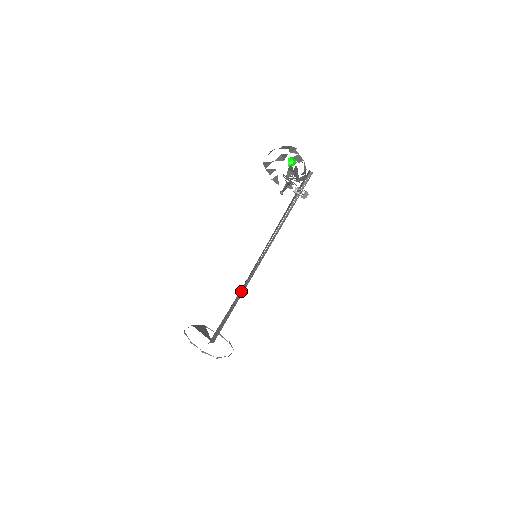
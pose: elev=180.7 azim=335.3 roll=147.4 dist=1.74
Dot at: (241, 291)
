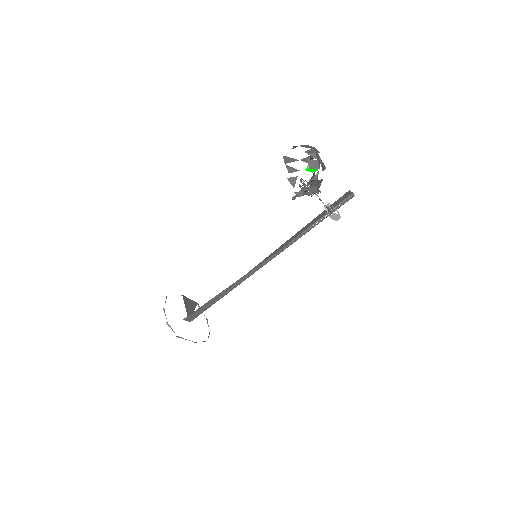
Dot at: (233, 285)
